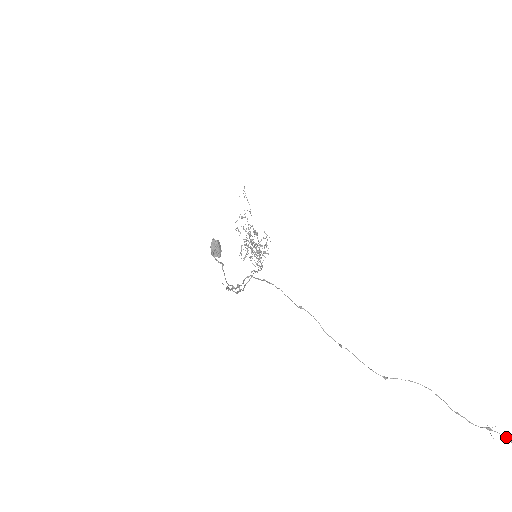
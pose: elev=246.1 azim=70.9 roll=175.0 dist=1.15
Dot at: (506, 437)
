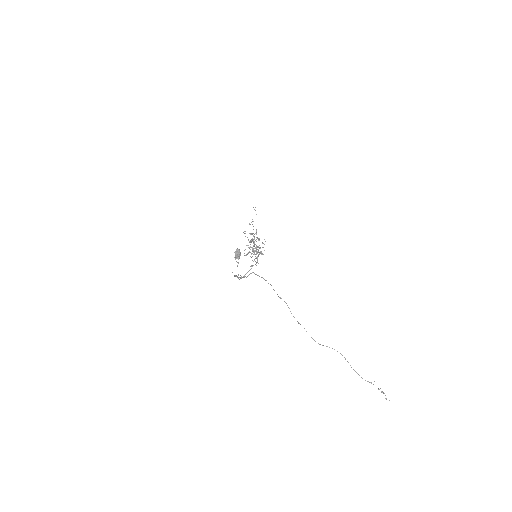
Dot at: (379, 389)
